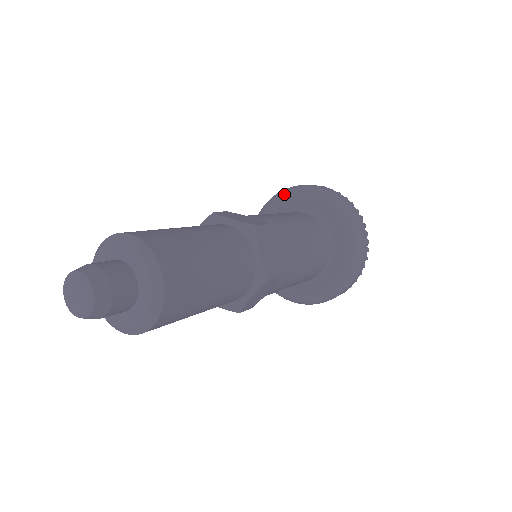
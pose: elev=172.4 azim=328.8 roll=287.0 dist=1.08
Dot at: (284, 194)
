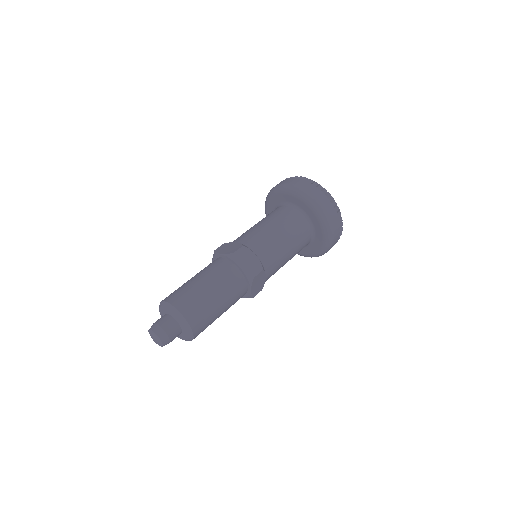
Dot at: (297, 194)
